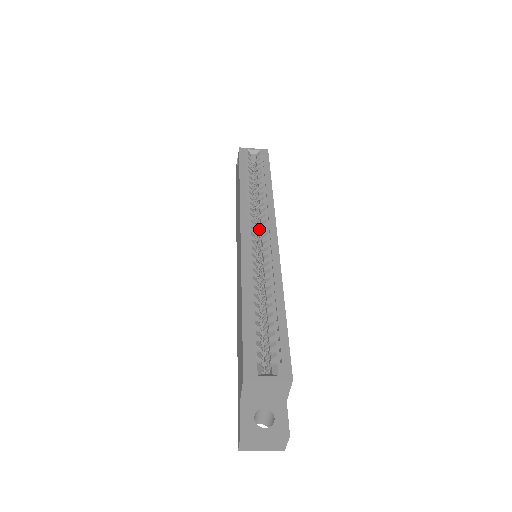
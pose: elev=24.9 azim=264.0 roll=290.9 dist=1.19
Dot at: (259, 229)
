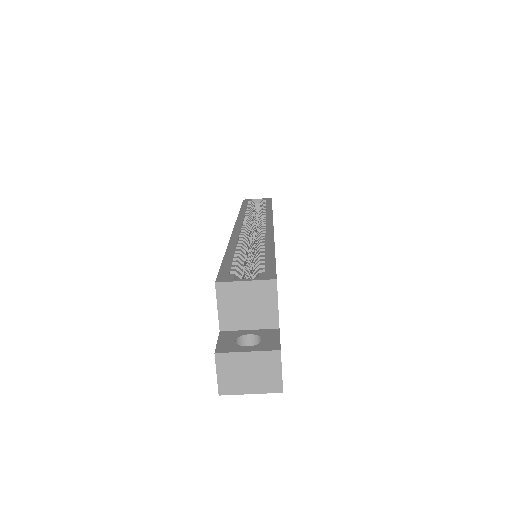
Dot at: occluded
